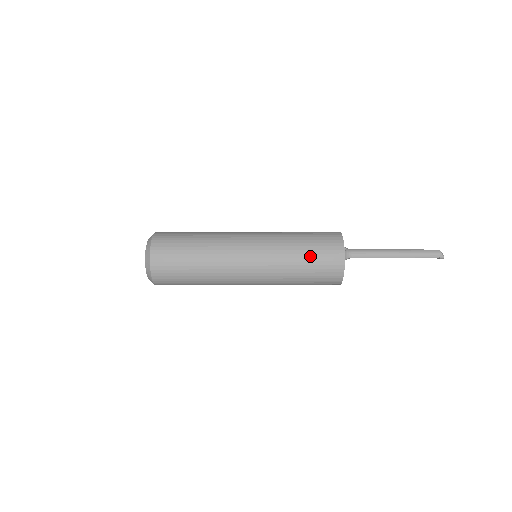
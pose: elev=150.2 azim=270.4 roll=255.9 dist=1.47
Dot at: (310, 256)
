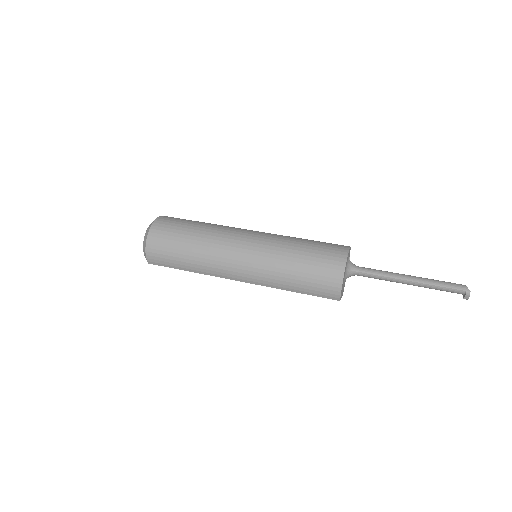
Dot at: (310, 248)
